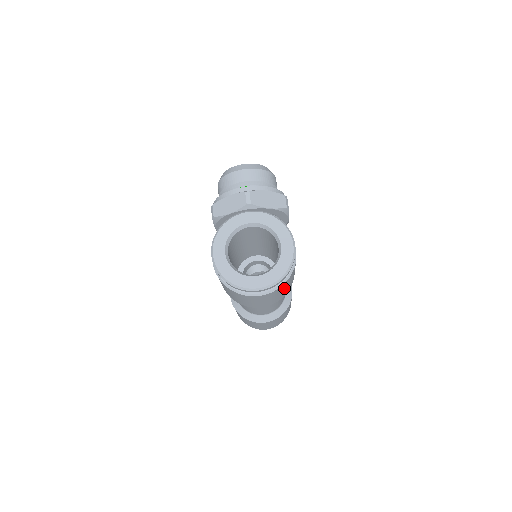
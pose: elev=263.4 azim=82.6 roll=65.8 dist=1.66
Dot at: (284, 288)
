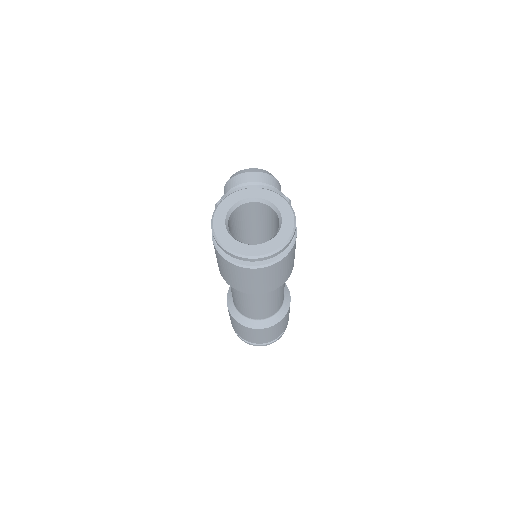
Dot at: (282, 268)
